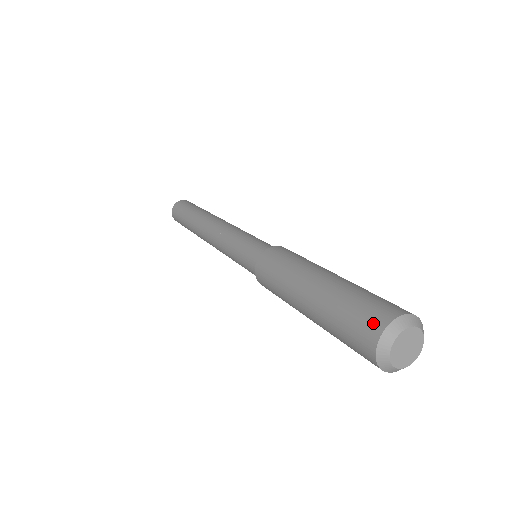
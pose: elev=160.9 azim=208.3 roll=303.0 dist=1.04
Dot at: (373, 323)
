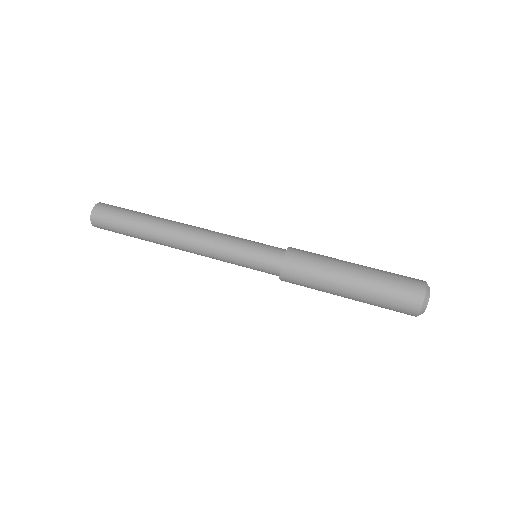
Dot at: (415, 297)
